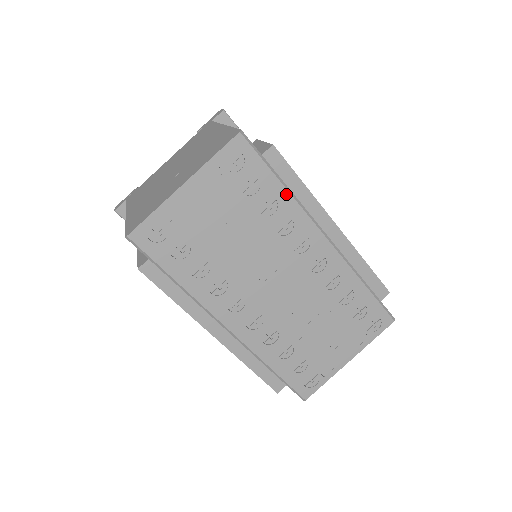
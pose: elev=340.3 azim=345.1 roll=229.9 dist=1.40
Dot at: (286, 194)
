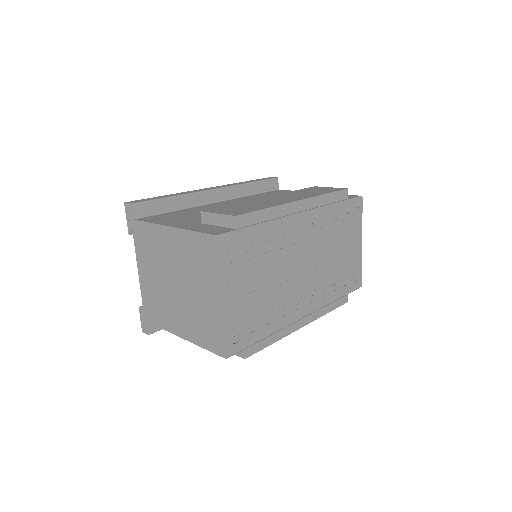
Dot at: (266, 227)
